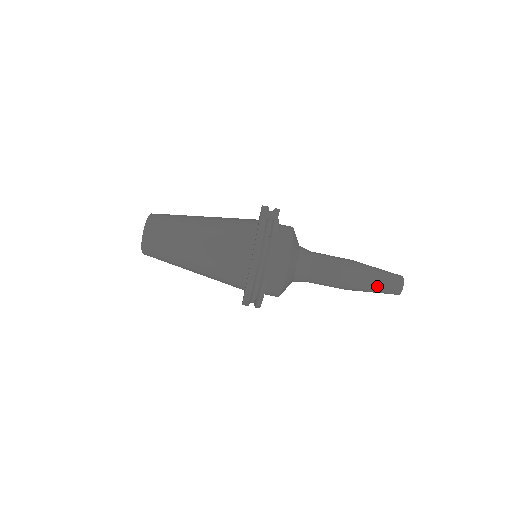
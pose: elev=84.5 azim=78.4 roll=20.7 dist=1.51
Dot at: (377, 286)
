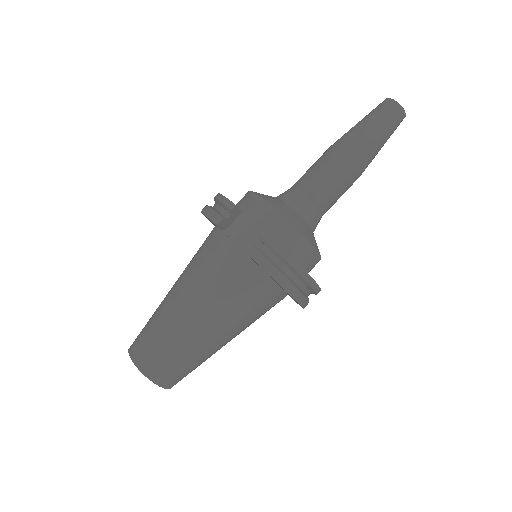
Dot at: (384, 143)
